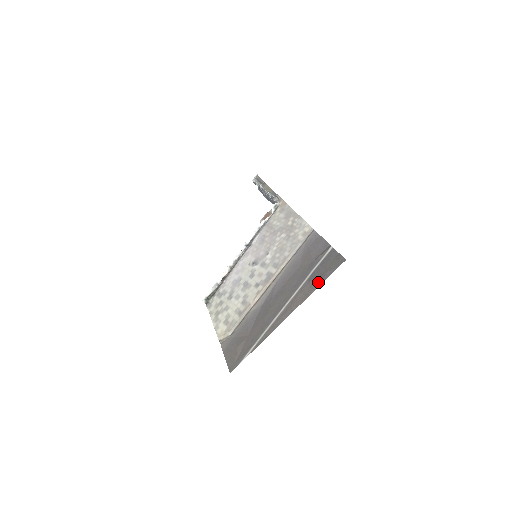
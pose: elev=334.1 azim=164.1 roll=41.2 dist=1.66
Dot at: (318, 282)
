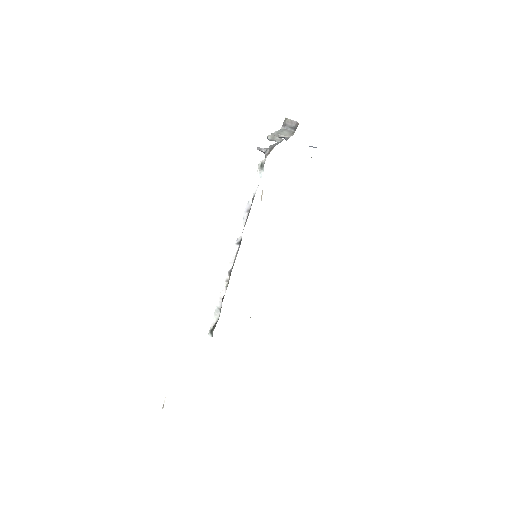
Dot at: occluded
